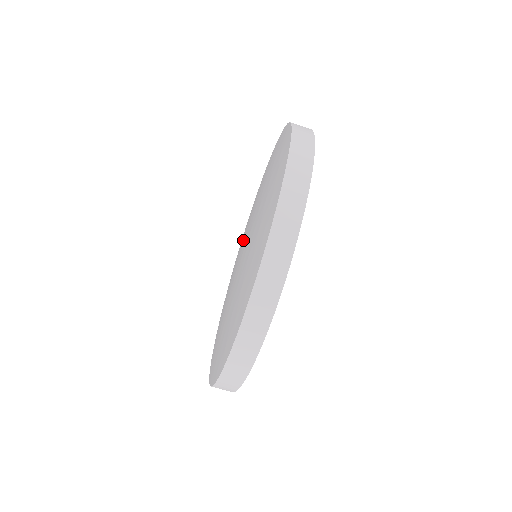
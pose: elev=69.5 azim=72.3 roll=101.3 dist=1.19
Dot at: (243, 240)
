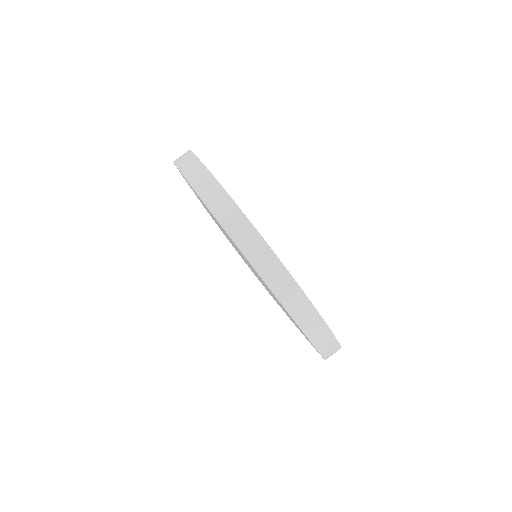
Dot at: occluded
